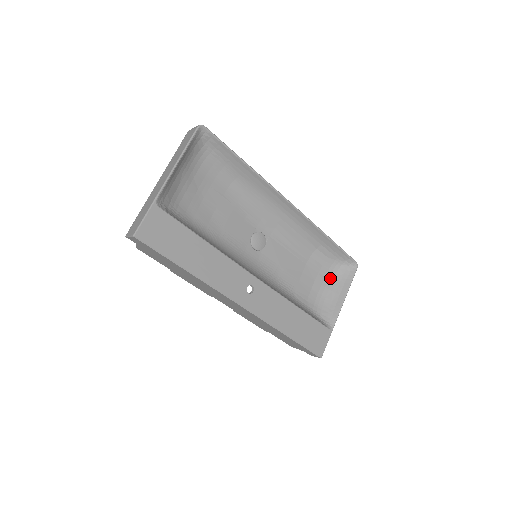
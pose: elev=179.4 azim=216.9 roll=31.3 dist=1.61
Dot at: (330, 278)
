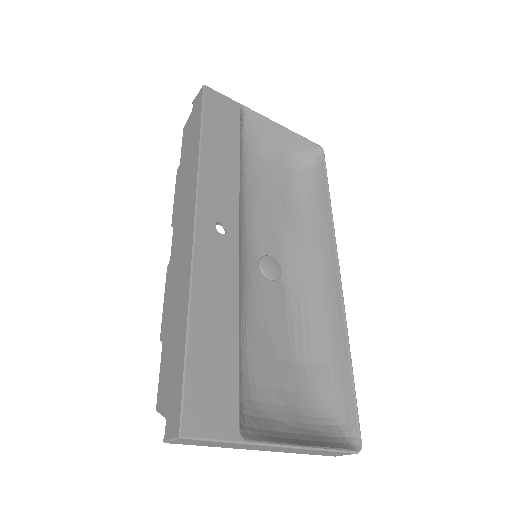
Dot at: (305, 418)
